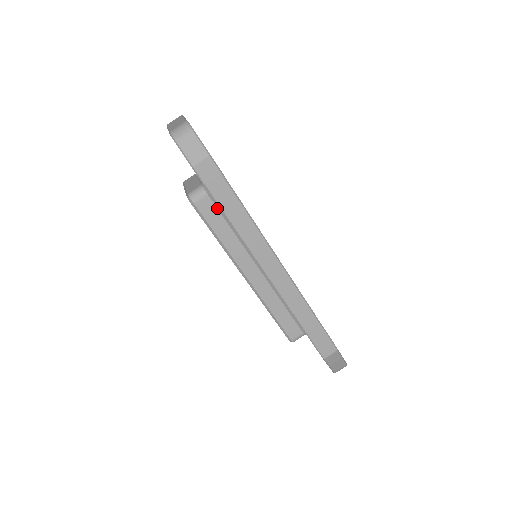
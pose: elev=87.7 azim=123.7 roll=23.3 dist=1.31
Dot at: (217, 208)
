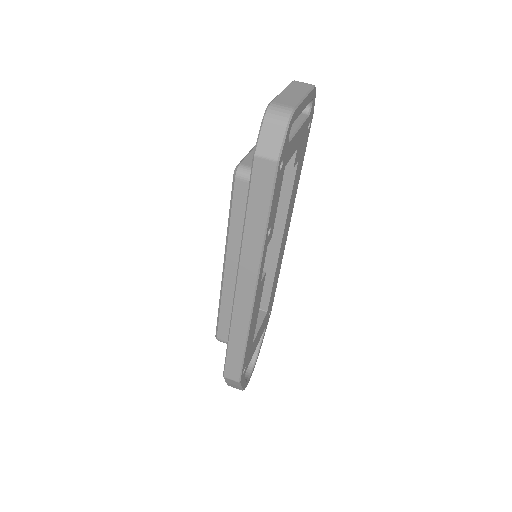
Dot at: occluded
